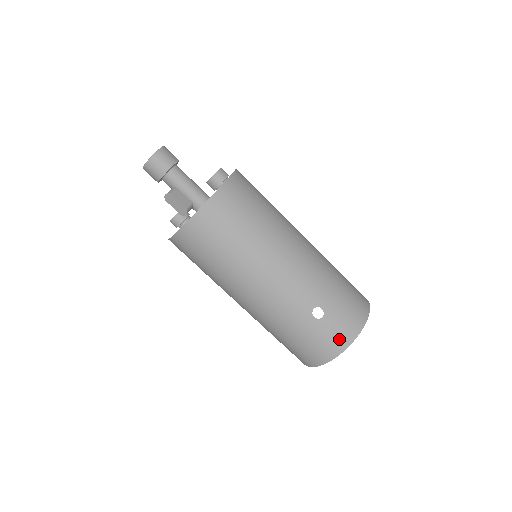
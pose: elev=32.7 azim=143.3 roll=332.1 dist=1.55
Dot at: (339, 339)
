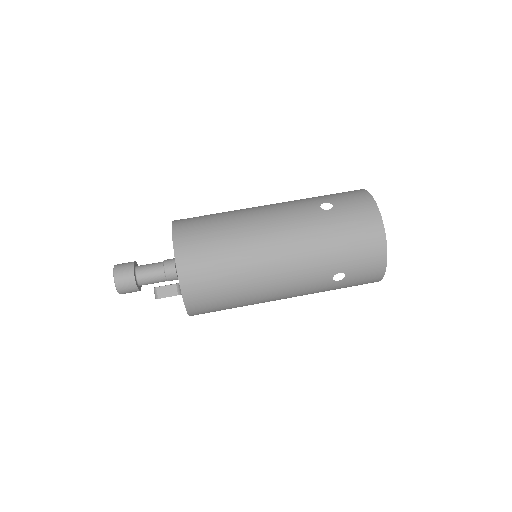
Dot at: (373, 274)
